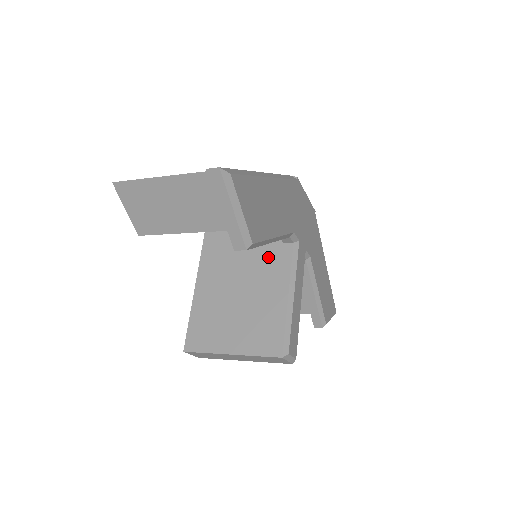
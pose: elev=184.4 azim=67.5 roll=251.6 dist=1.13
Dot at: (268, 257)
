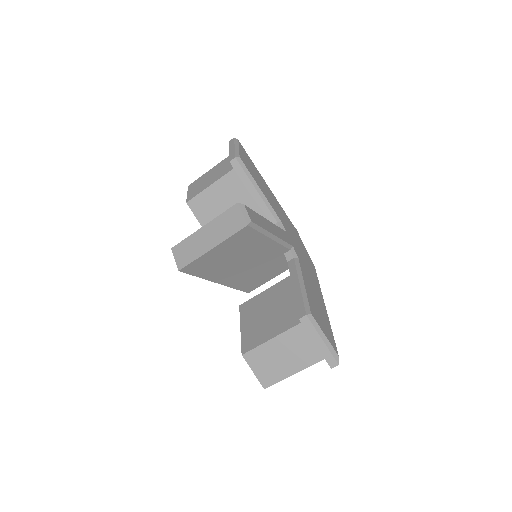
Dot at: occluded
